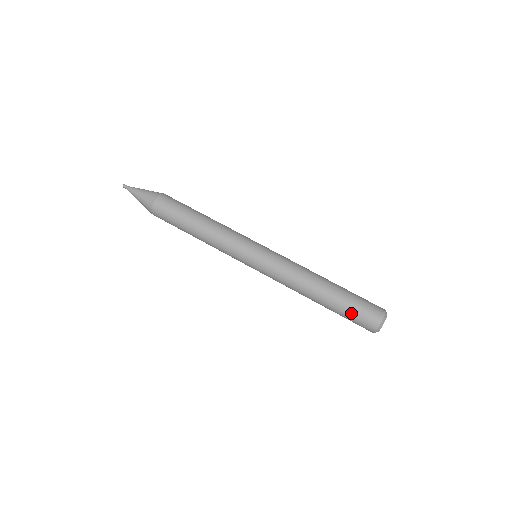
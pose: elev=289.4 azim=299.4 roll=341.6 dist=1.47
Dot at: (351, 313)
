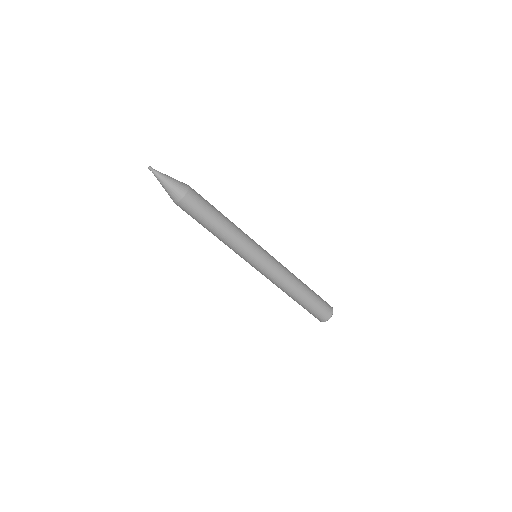
Dot at: occluded
